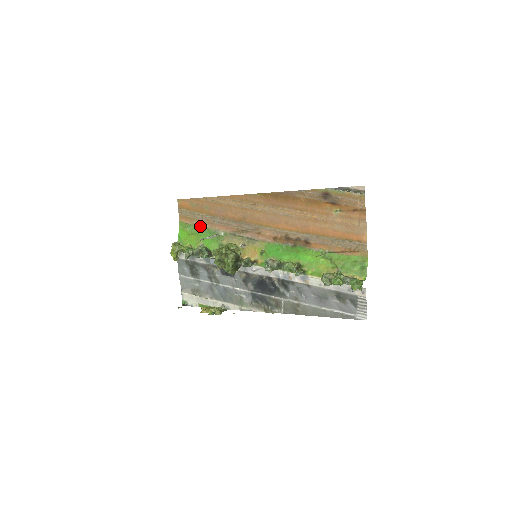
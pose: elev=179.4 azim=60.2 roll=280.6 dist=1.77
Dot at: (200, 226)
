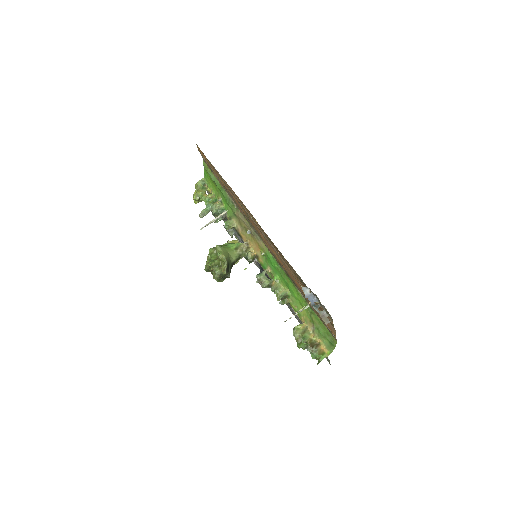
Dot at: (218, 182)
